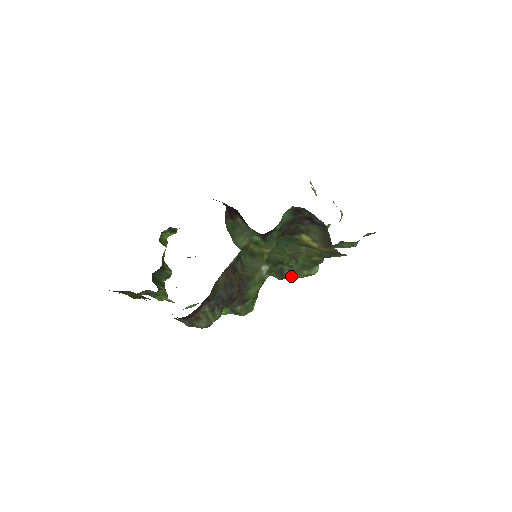
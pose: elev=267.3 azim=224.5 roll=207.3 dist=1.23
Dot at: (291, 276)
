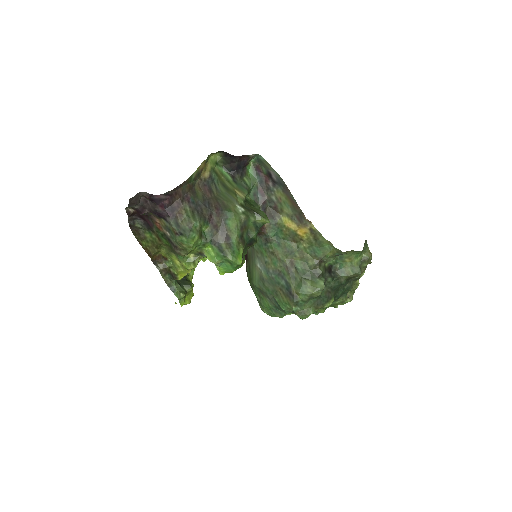
Dot at: (298, 292)
